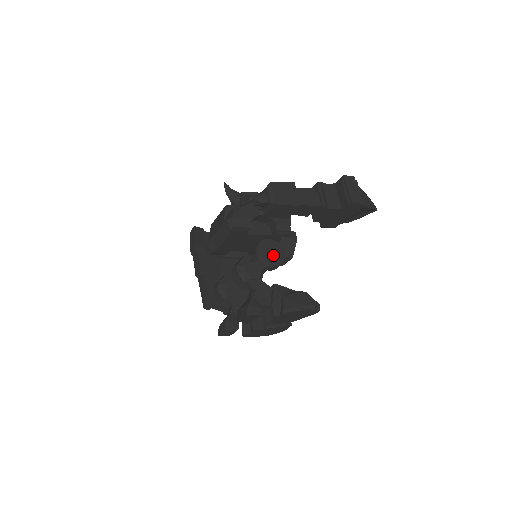
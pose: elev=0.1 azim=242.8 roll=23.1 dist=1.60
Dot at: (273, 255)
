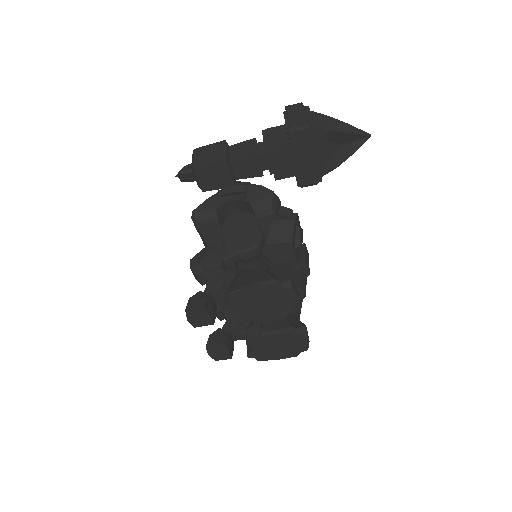
Dot at: (243, 239)
